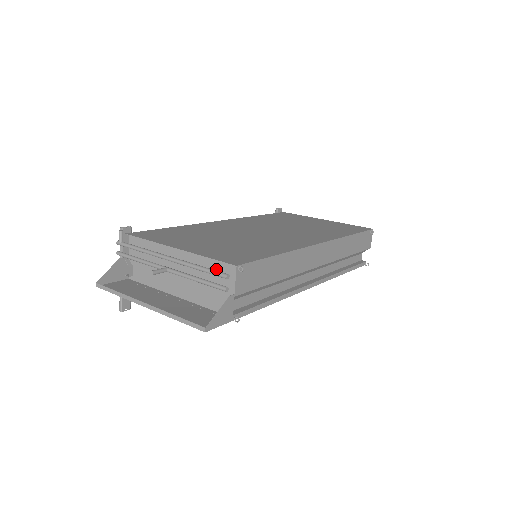
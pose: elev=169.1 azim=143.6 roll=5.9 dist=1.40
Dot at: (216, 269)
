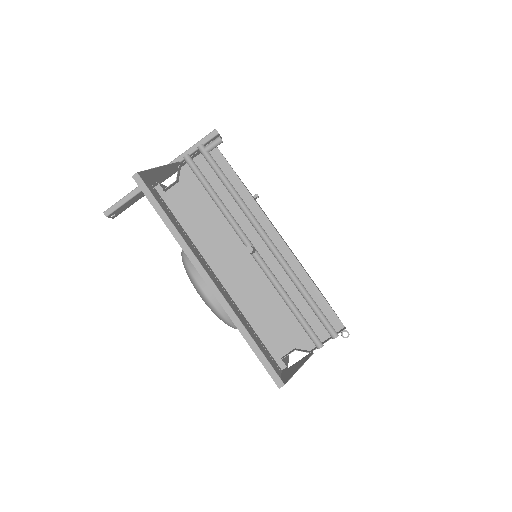
Dot at: occluded
